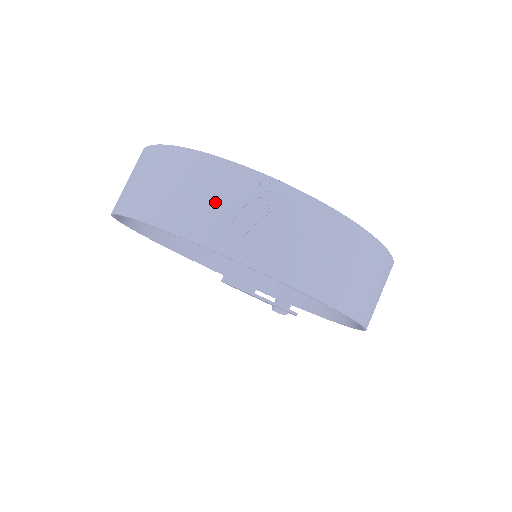
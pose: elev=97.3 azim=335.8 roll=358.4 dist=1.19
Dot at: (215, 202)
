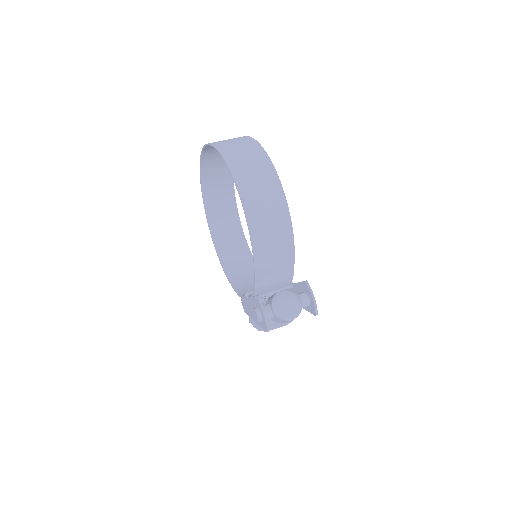
Dot at: (217, 159)
